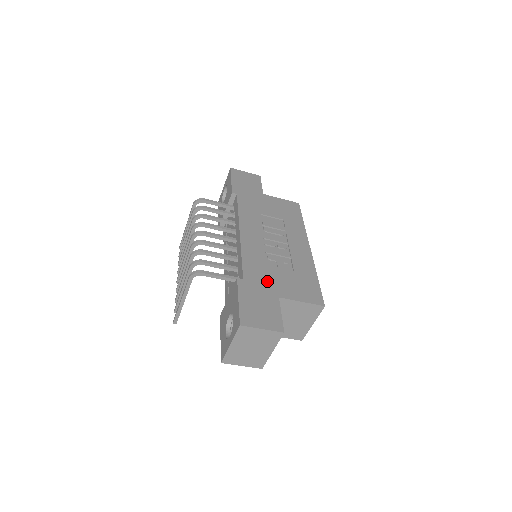
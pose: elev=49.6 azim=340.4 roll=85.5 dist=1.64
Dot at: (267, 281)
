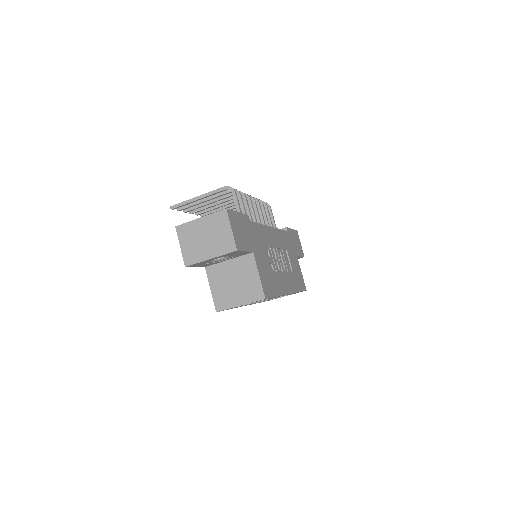
Dot at: (257, 243)
